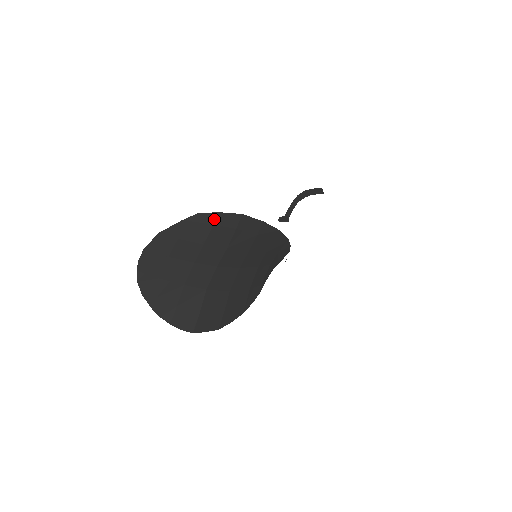
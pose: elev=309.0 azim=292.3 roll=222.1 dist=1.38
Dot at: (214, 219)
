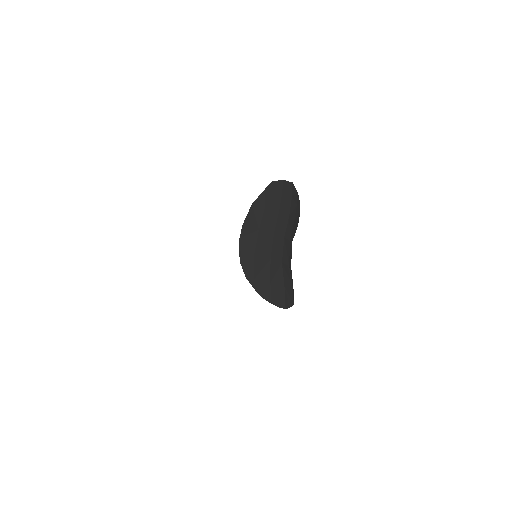
Dot at: (282, 186)
